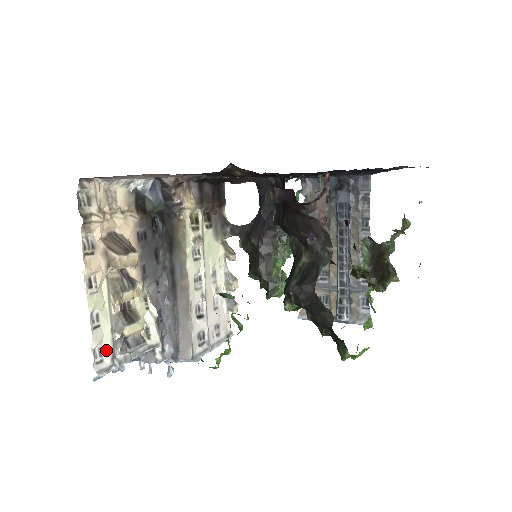
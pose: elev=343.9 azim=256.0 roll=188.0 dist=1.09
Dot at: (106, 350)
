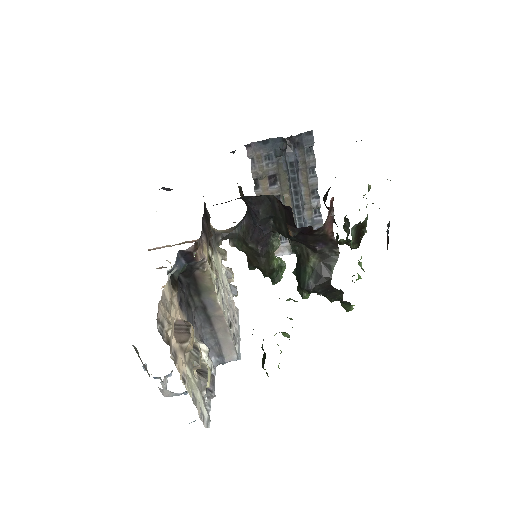
Dot at: (203, 408)
